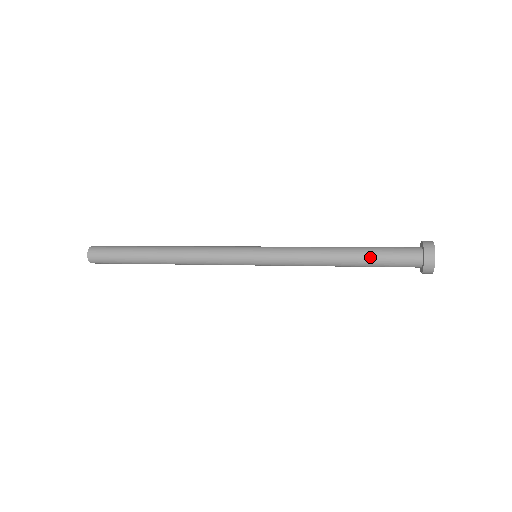
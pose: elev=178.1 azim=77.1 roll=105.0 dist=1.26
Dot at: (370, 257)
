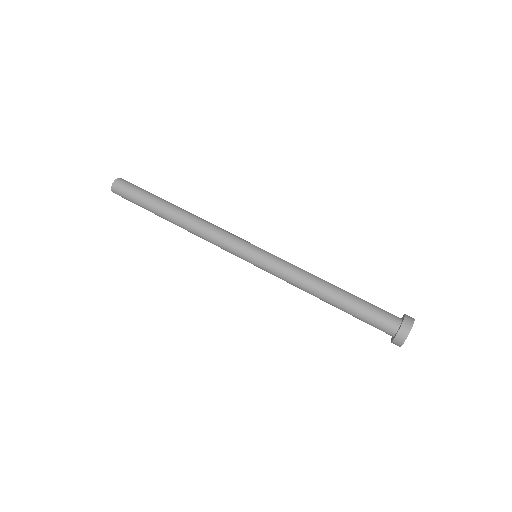
Dot at: (349, 313)
